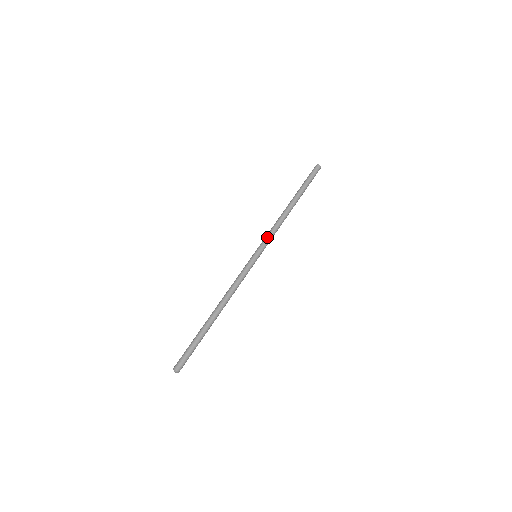
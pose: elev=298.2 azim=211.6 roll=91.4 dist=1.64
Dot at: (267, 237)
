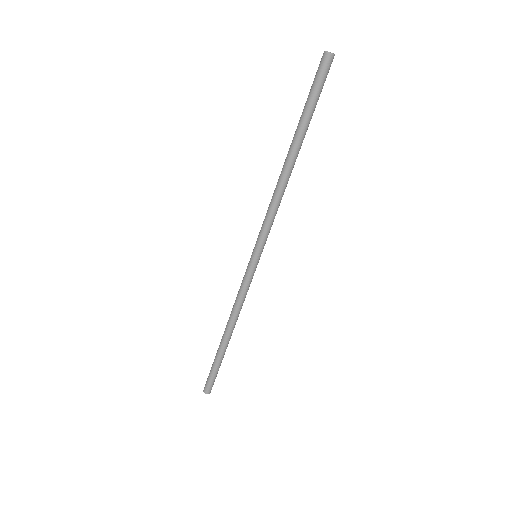
Dot at: (263, 228)
